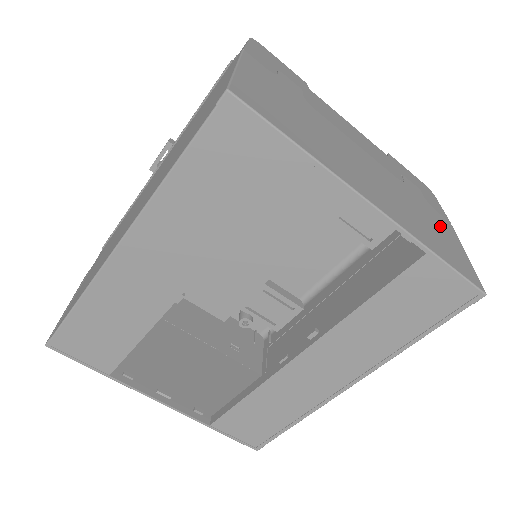
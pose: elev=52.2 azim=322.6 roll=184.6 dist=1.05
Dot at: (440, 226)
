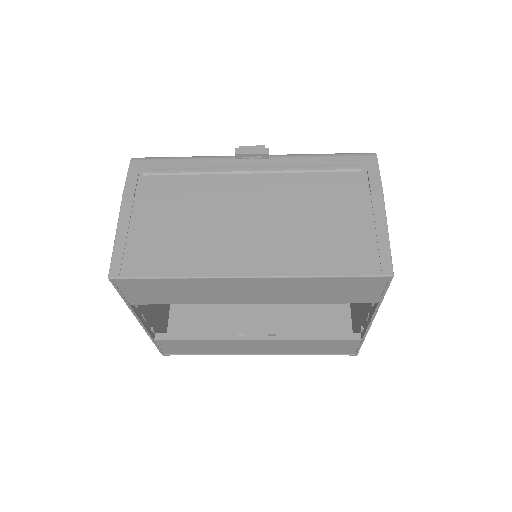
Dot at: occluded
